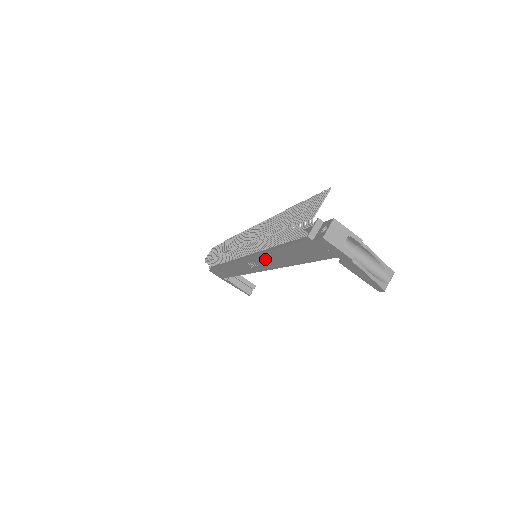
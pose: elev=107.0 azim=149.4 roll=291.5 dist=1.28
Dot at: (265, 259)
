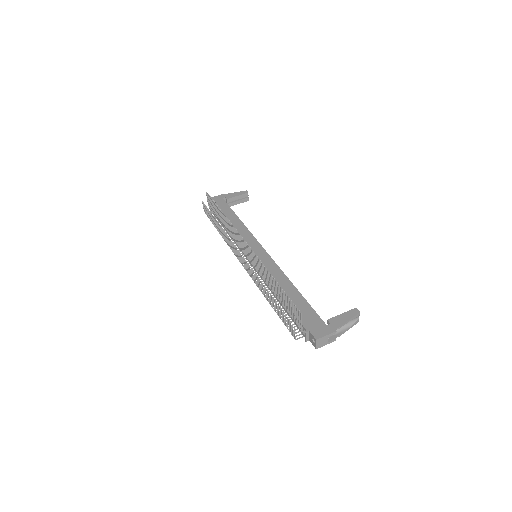
Dot at: occluded
